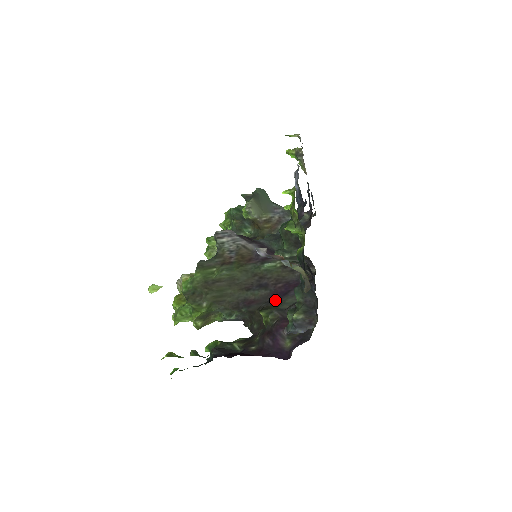
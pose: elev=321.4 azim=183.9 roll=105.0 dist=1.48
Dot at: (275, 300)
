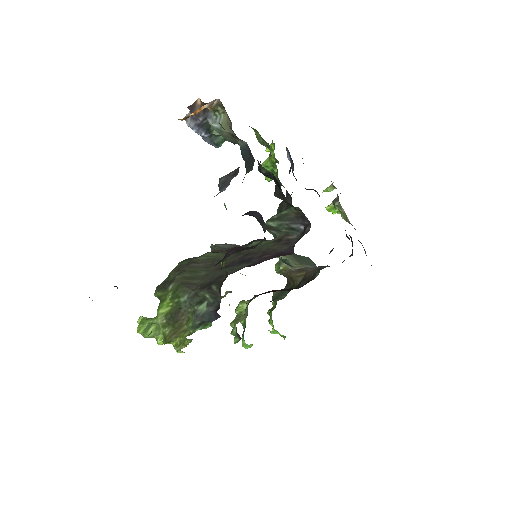
Dot at: occluded
